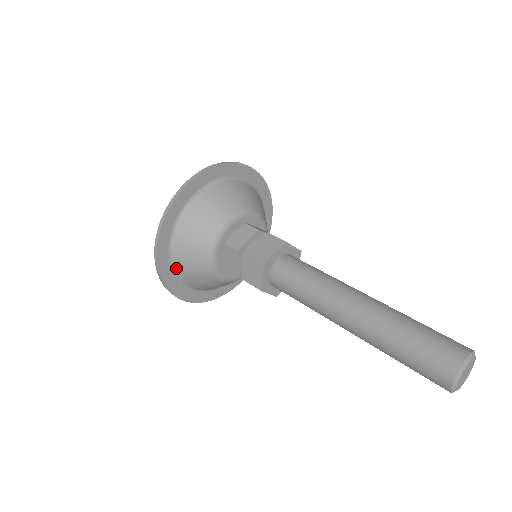
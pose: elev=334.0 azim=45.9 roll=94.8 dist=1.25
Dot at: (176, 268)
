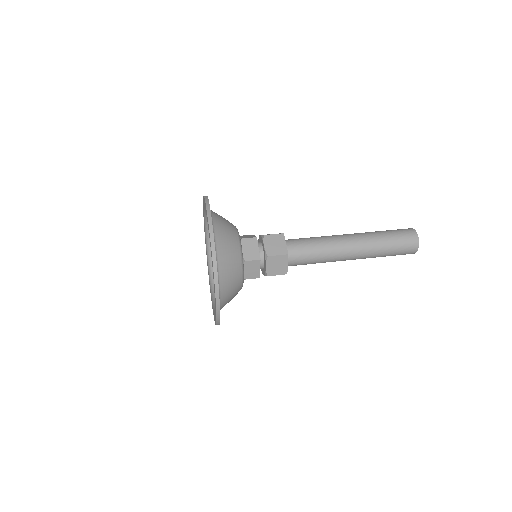
Dot at: (217, 255)
